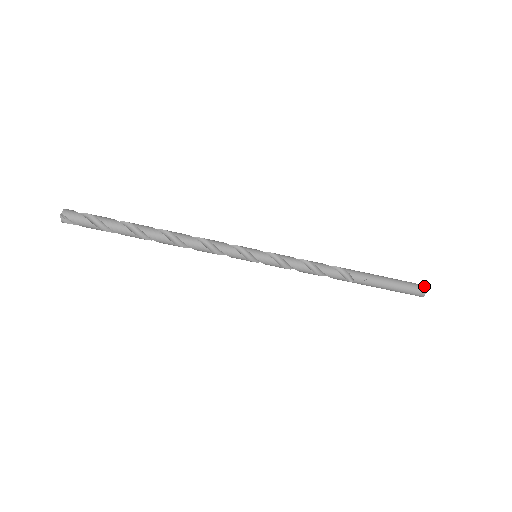
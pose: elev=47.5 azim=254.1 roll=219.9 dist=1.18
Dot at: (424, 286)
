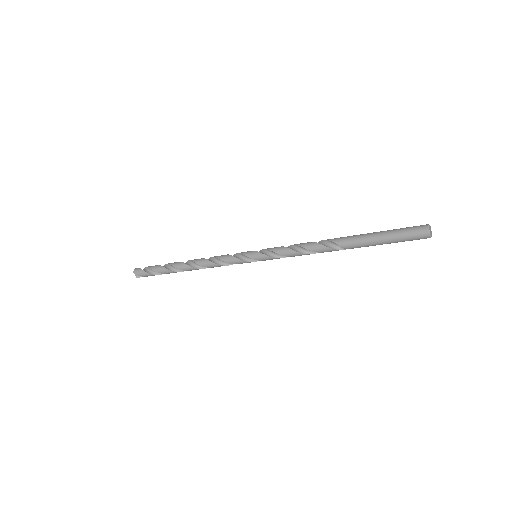
Dot at: (426, 227)
